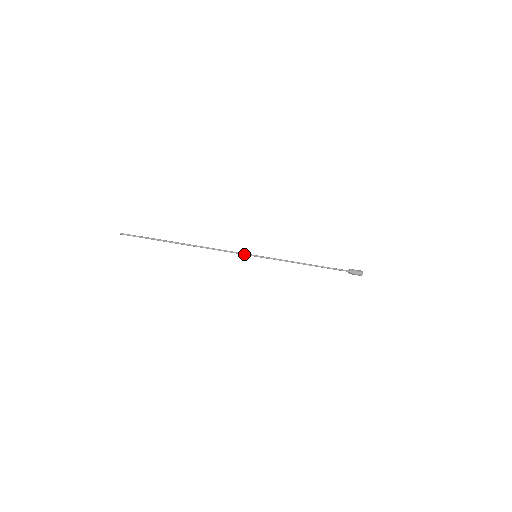
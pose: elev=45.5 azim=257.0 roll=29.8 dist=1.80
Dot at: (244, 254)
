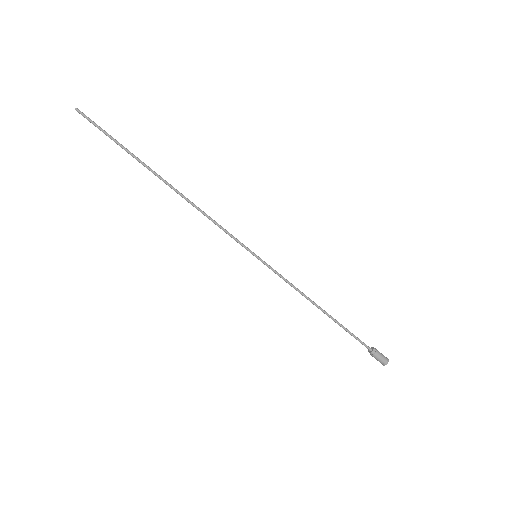
Dot at: (240, 244)
